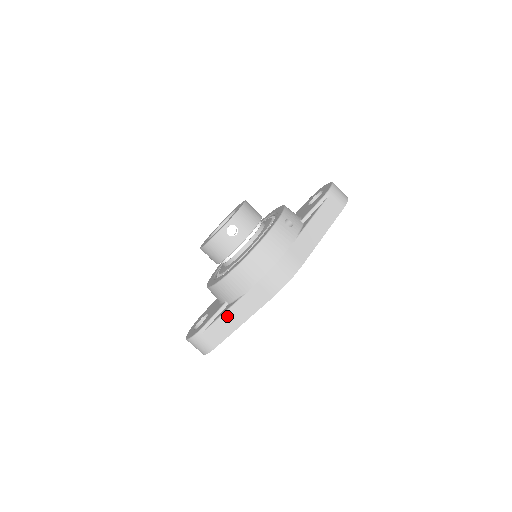
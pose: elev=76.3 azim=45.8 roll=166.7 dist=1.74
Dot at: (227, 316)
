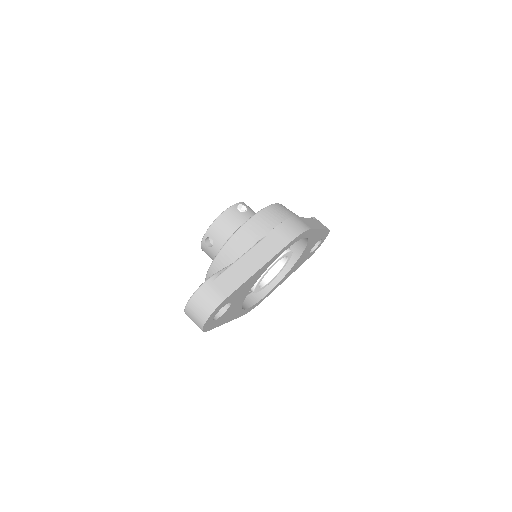
Dot at: (243, 260)
